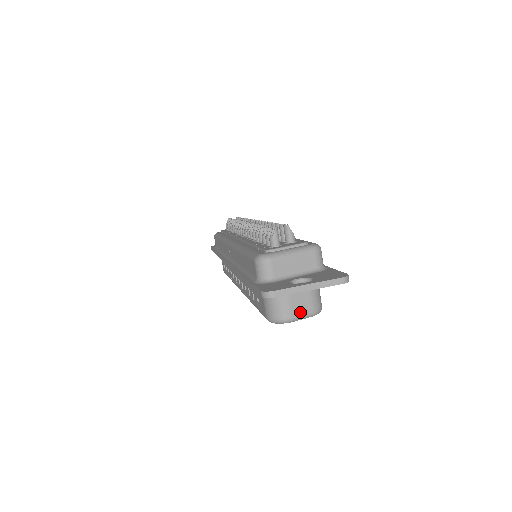
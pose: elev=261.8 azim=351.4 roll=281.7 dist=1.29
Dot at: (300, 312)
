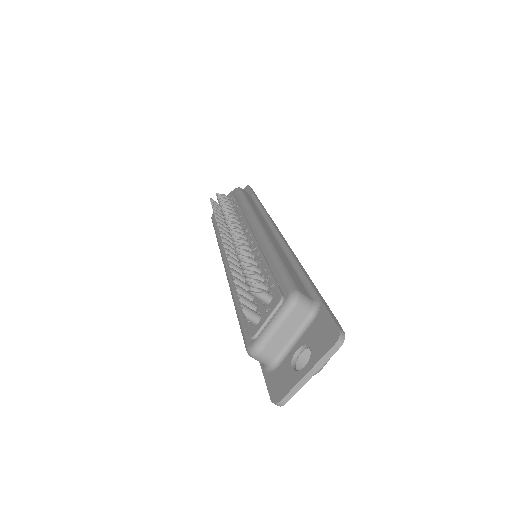
Dot at: occluded
